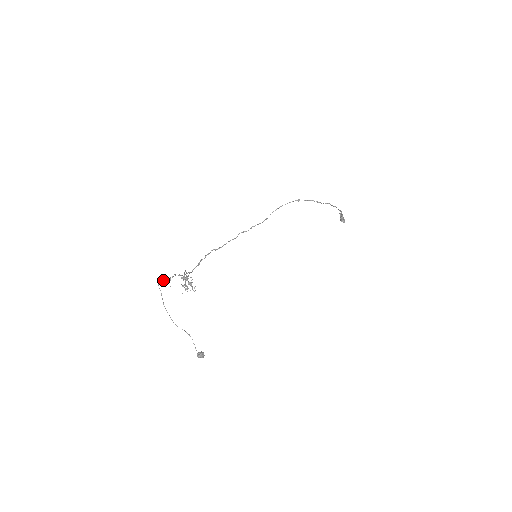
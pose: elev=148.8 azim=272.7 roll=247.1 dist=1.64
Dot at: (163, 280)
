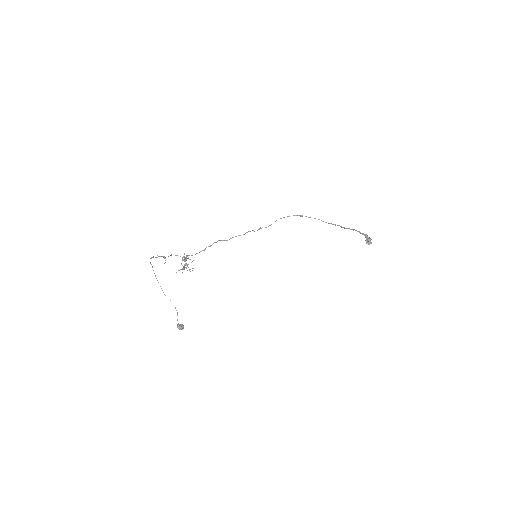
Dot at: (156, 257)
